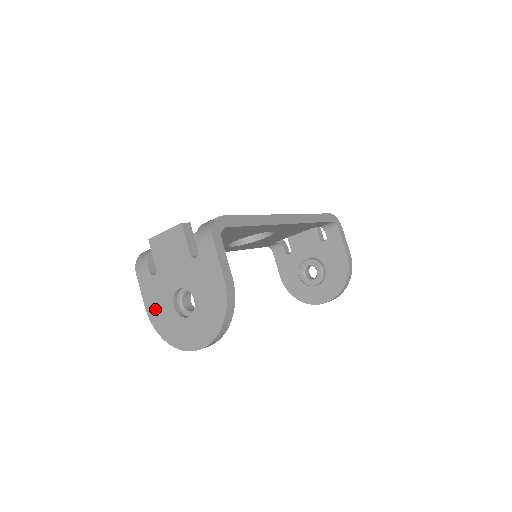
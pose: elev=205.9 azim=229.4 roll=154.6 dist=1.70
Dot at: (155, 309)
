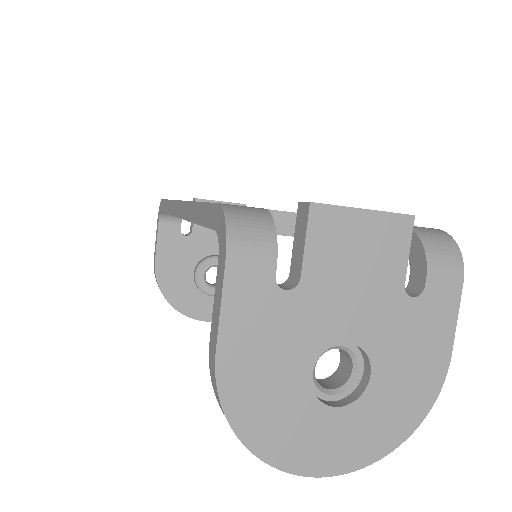
Dot at: (251, 369)
